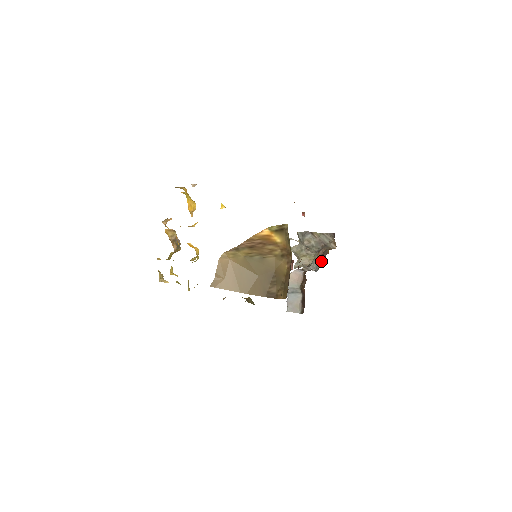
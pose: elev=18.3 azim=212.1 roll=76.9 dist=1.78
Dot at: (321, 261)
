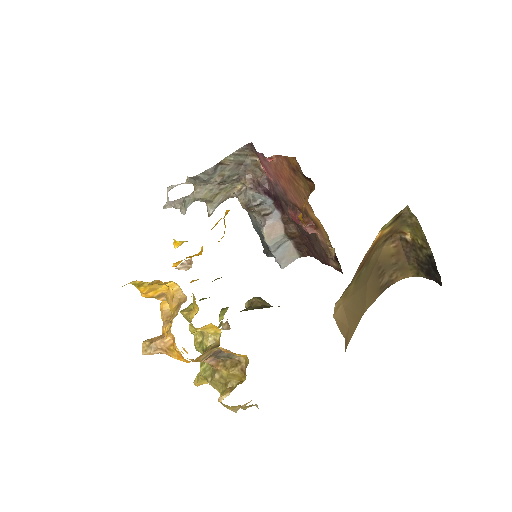
Dot at: (266, 188)
